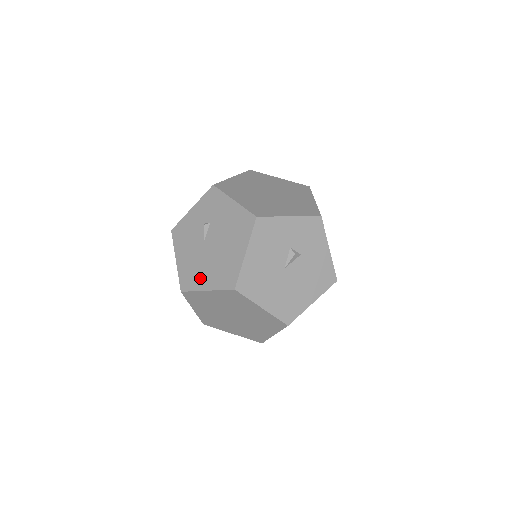
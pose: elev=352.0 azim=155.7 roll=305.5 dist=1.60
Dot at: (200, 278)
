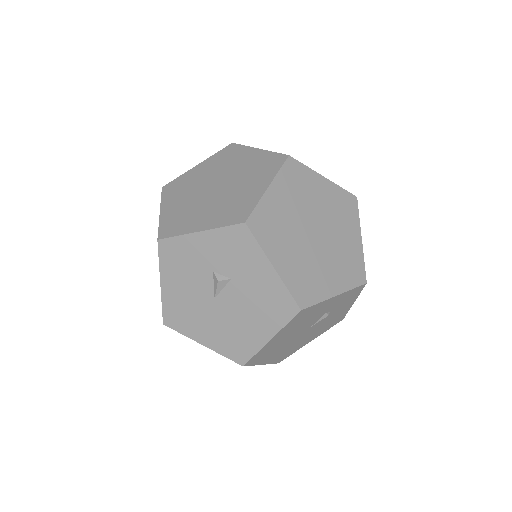
Dot at: occluded
